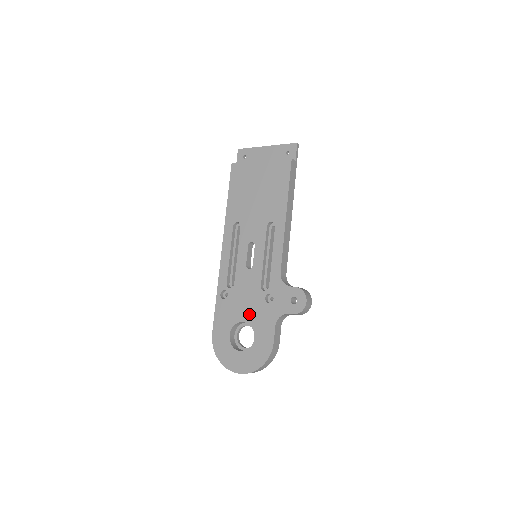
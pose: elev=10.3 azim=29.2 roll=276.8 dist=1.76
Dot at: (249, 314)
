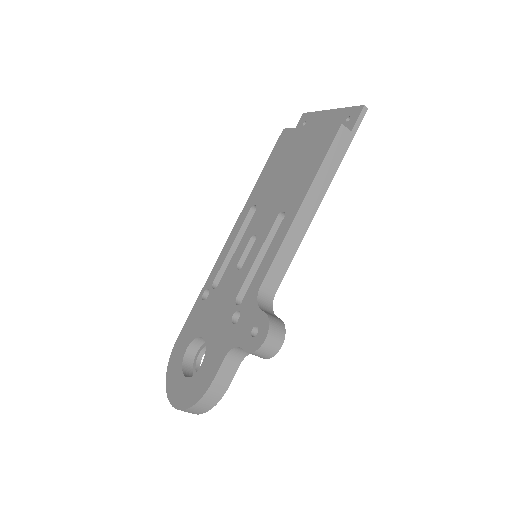
Dot at: (211, 330)
